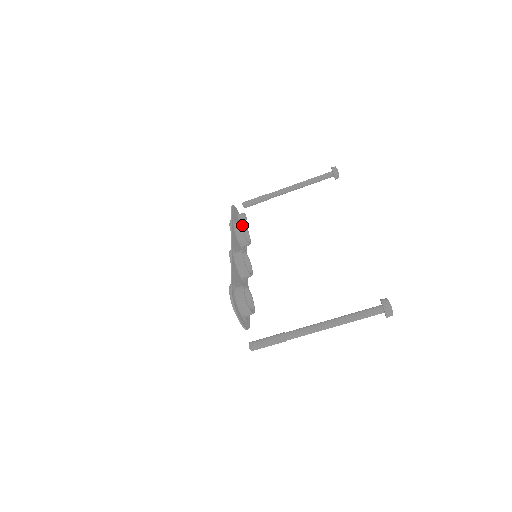
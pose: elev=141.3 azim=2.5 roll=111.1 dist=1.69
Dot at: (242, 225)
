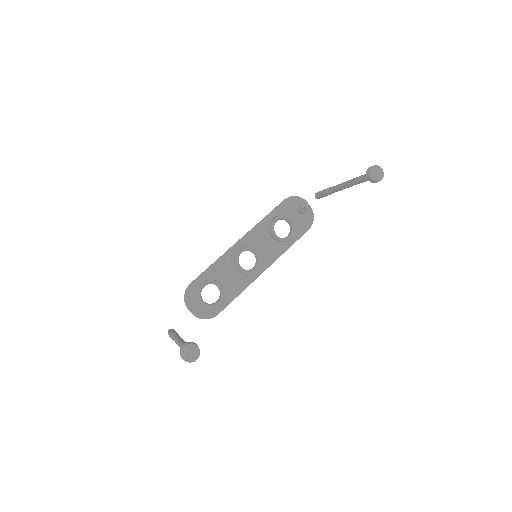
Dot at: (287, 219)
